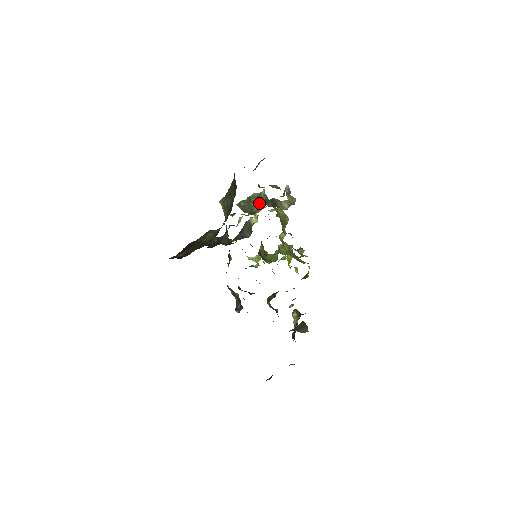
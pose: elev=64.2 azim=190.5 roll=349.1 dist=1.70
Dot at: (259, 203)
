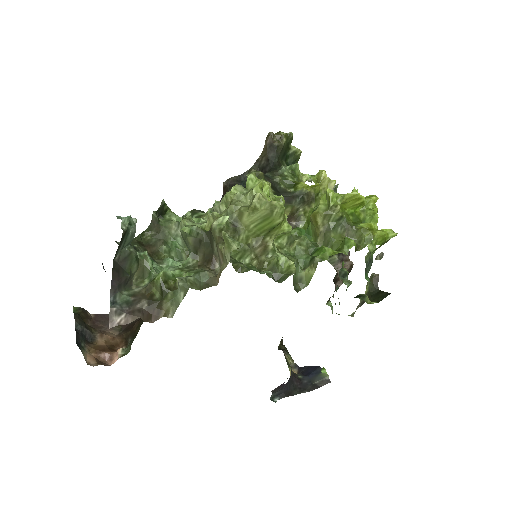
Dot at: occluded
